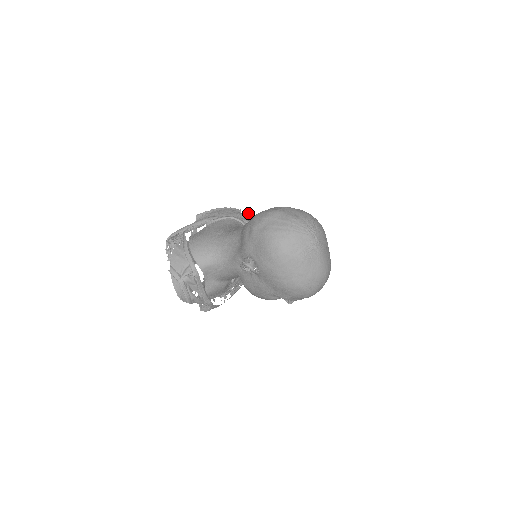
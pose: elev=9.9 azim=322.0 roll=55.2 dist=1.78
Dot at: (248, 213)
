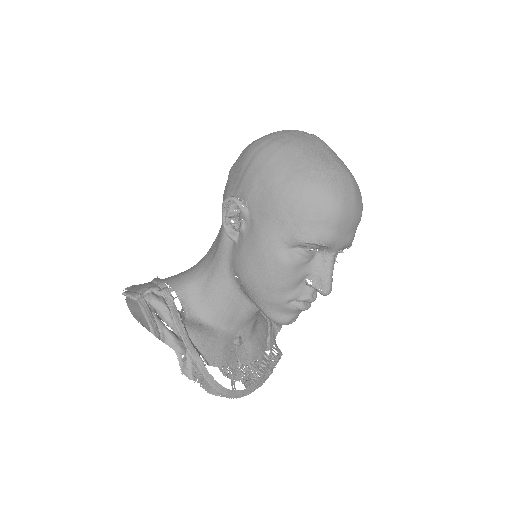
Dot at: occluded
